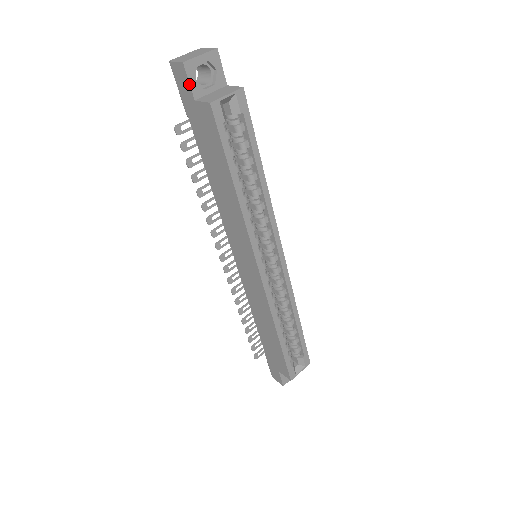
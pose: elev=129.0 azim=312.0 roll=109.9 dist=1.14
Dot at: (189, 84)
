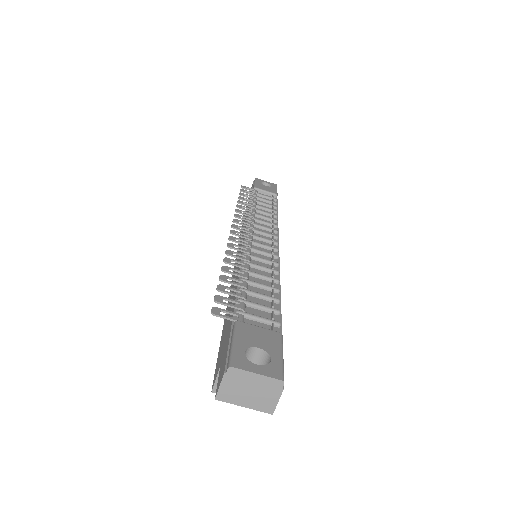
Dot at: (218, 379)
